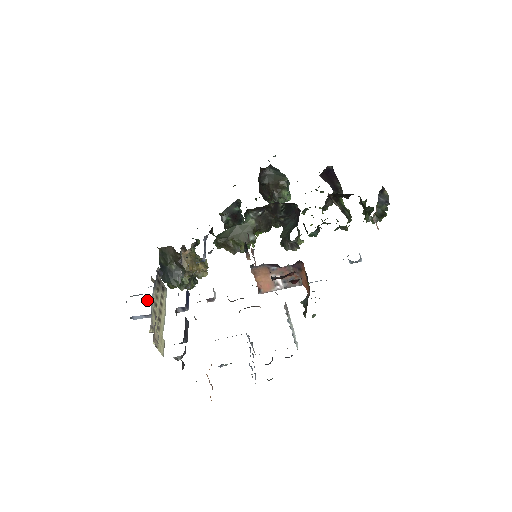
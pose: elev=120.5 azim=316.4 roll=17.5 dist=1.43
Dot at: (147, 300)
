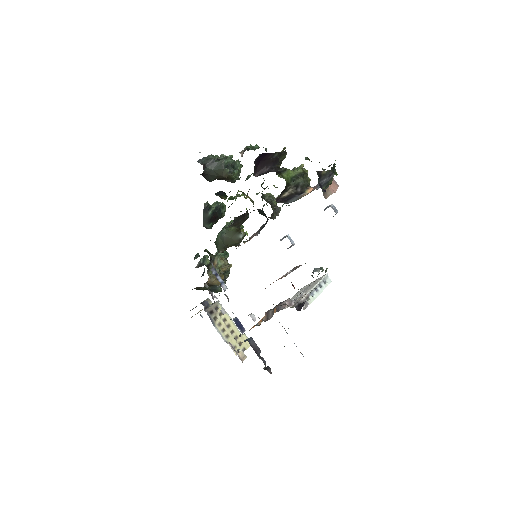
Dot at: occluded
